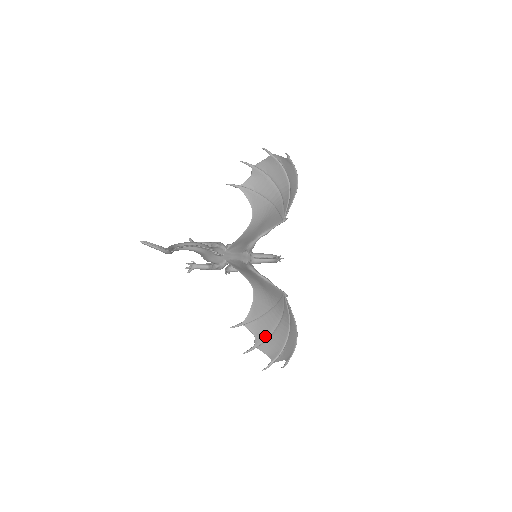
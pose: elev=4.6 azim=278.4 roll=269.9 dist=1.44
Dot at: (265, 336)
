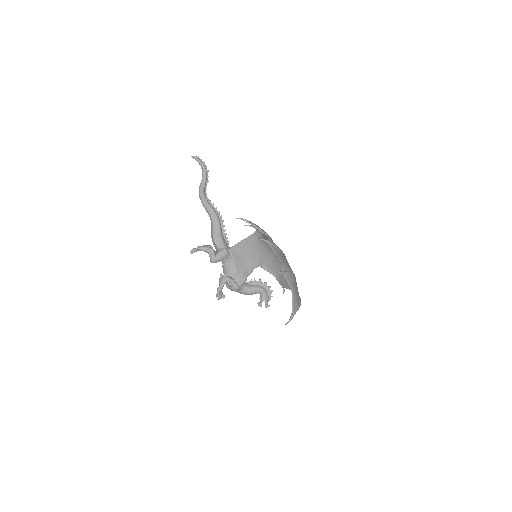
Dot at: (277, 246)
